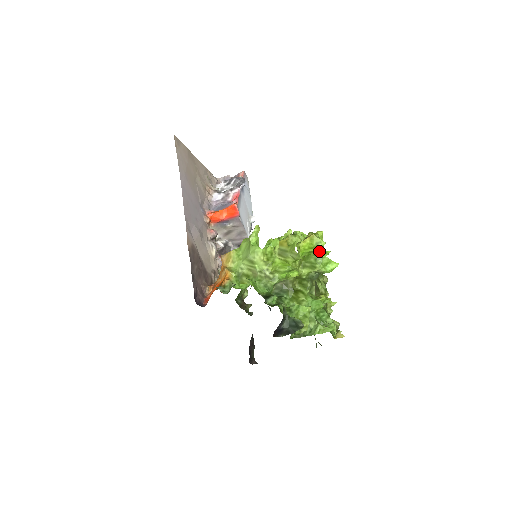
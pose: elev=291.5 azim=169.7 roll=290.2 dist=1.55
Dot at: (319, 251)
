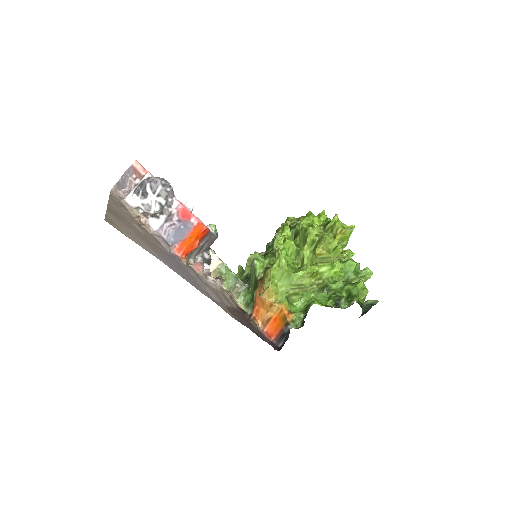
Dot at: occluded
